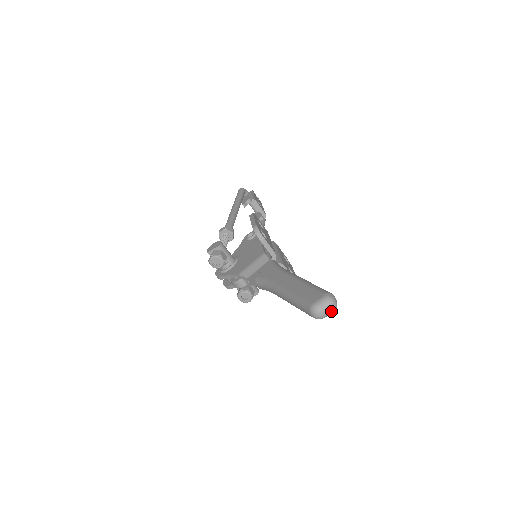
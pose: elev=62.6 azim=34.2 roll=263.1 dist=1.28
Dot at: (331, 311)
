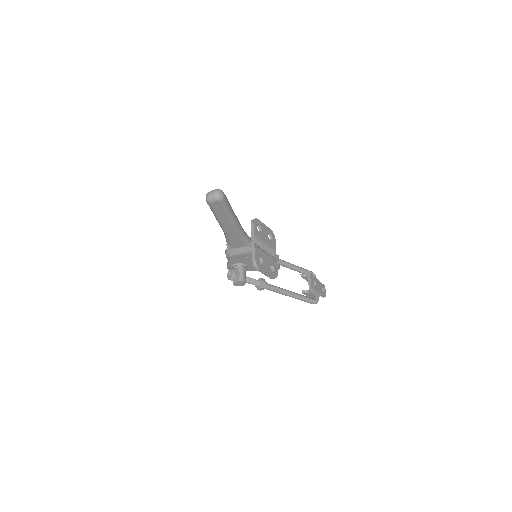
Dot at: (214, 195)
